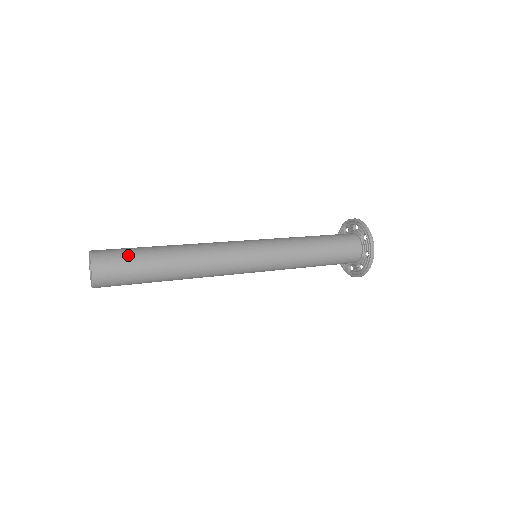
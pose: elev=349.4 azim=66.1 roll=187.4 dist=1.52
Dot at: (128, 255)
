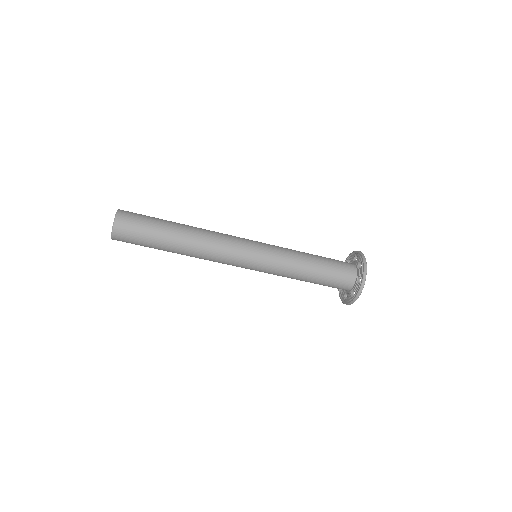
Dot at: occluded
